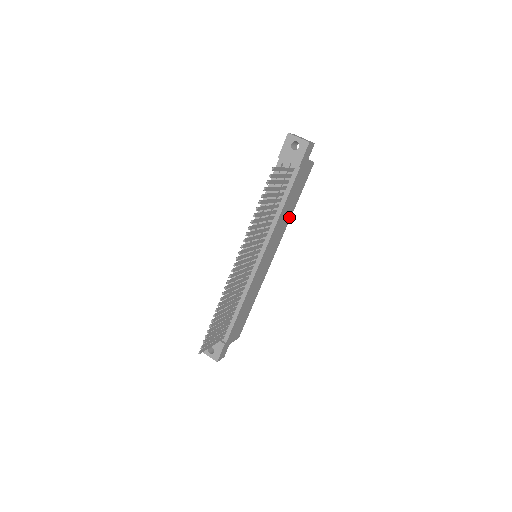
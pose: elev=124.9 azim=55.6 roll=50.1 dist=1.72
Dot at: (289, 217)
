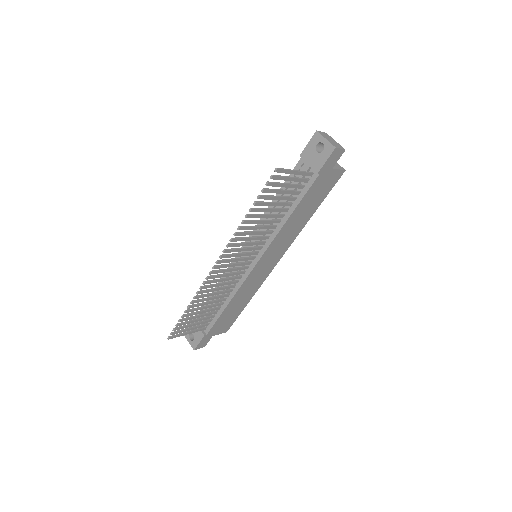
Dot at: (303, 224)
